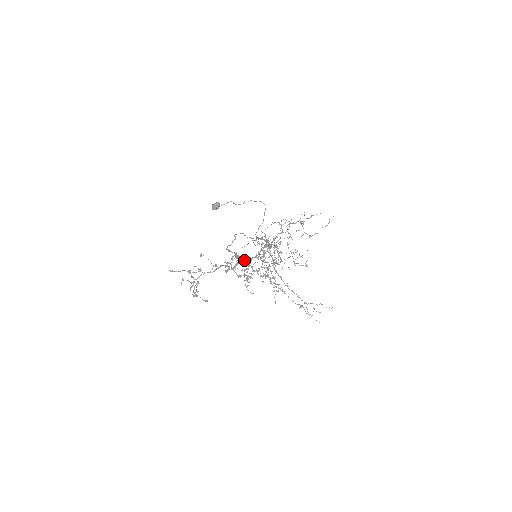
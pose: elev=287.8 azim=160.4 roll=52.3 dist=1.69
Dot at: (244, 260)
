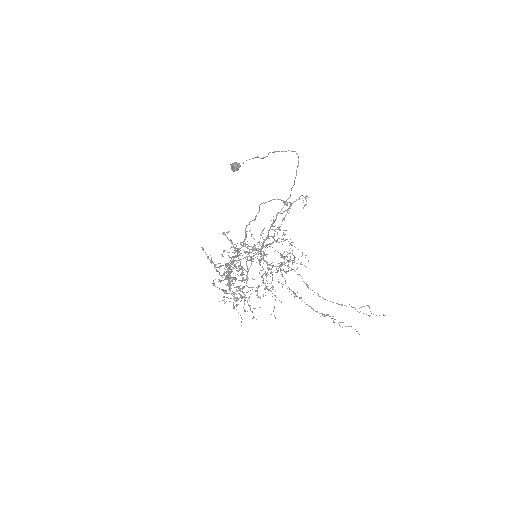
Dot at: (213, 284)
